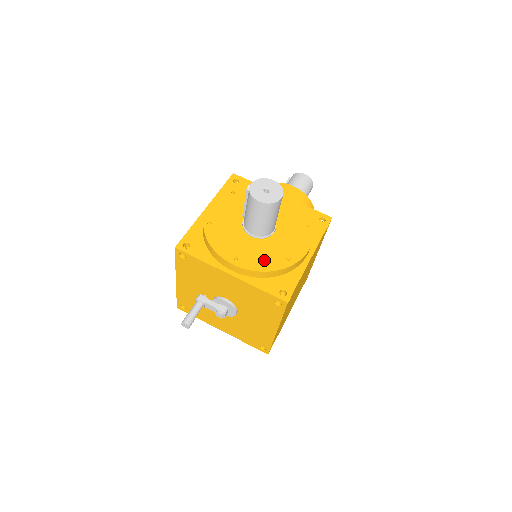
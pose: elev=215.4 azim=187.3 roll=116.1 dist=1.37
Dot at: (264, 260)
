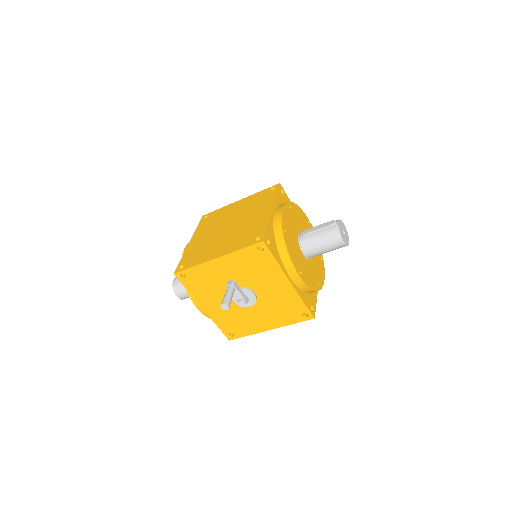
Dot at: (311, 279)
